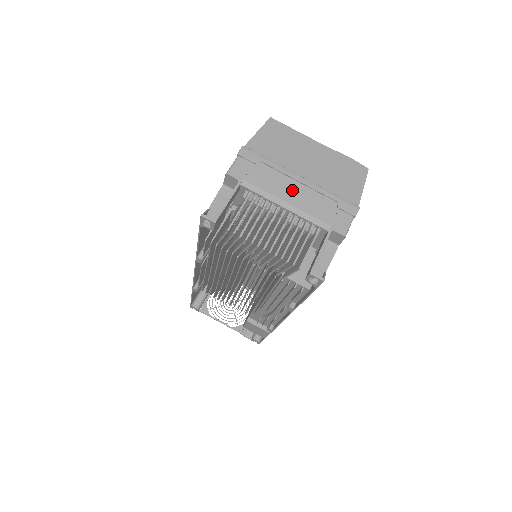
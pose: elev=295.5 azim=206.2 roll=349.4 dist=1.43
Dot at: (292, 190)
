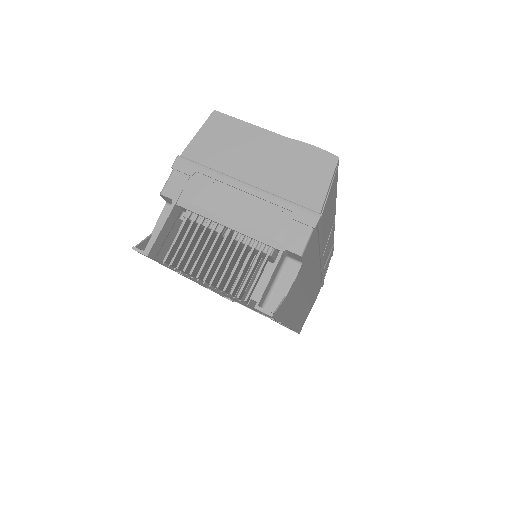
Dot at: (235, 203)
